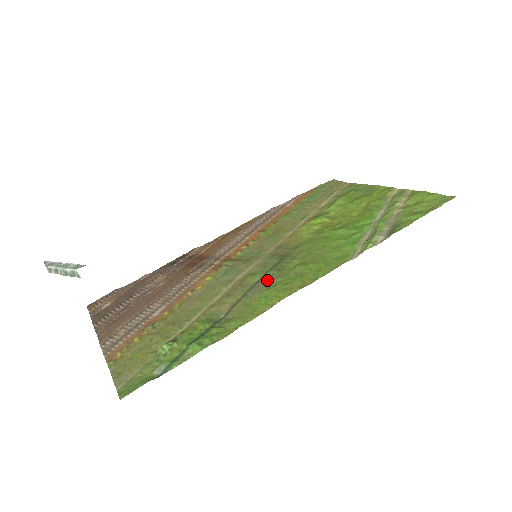
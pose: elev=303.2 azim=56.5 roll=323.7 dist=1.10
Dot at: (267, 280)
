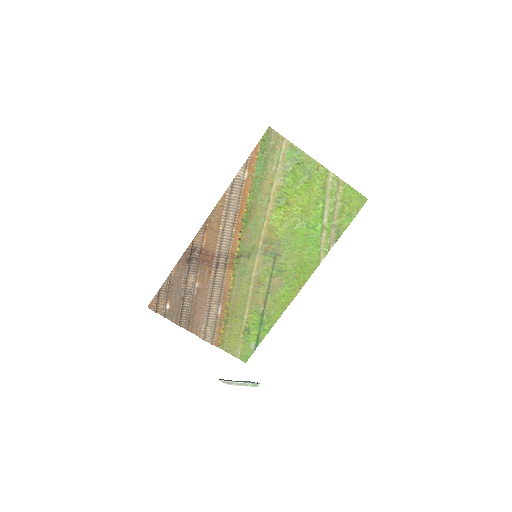
Dot at: (276, 281)
